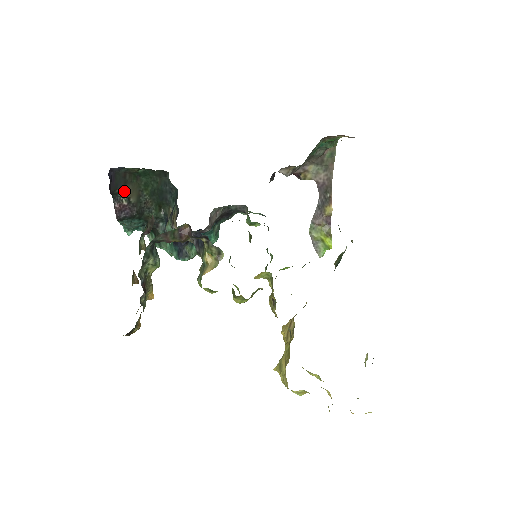
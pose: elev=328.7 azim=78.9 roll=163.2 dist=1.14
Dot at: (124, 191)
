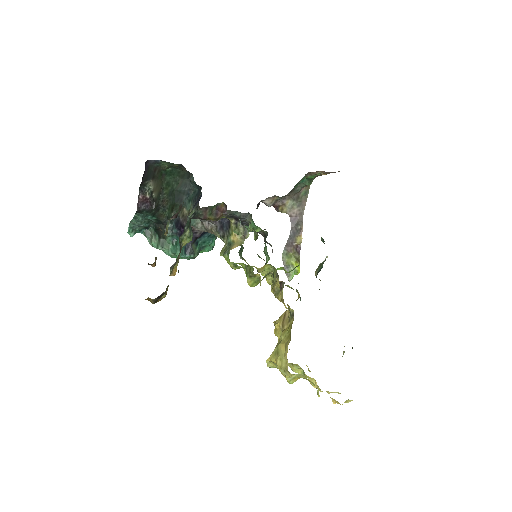
Dot at: (151, 184)
